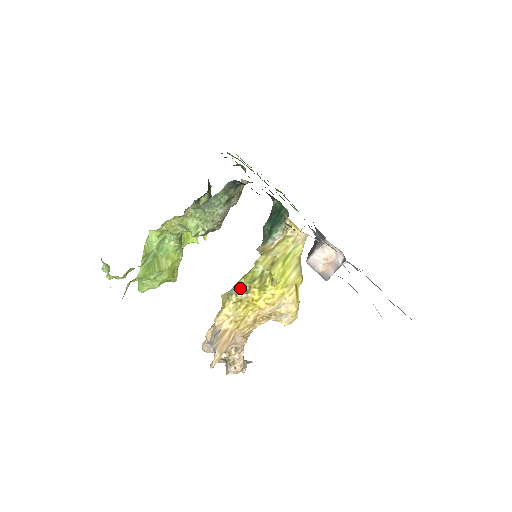
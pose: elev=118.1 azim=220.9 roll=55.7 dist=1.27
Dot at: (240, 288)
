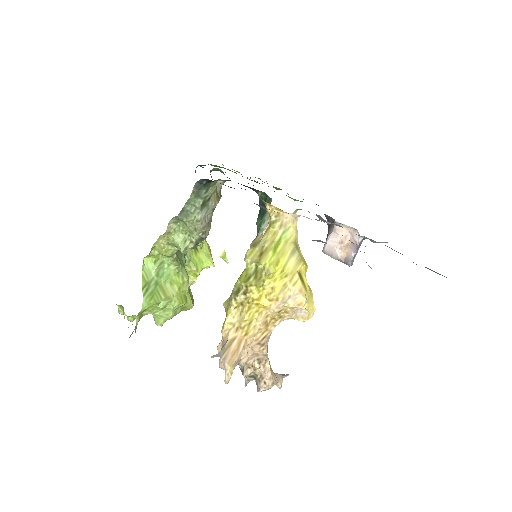
Dot at: (237, 290)
